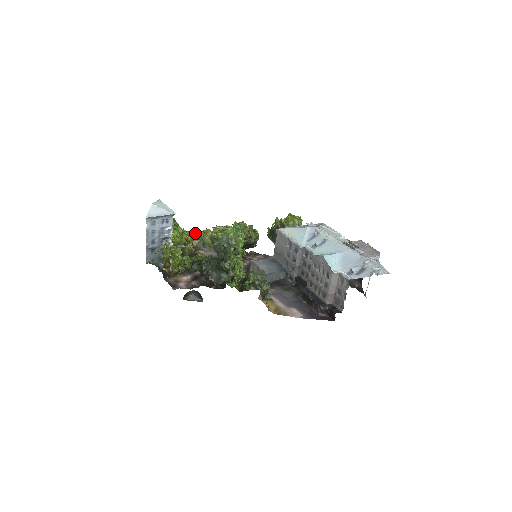
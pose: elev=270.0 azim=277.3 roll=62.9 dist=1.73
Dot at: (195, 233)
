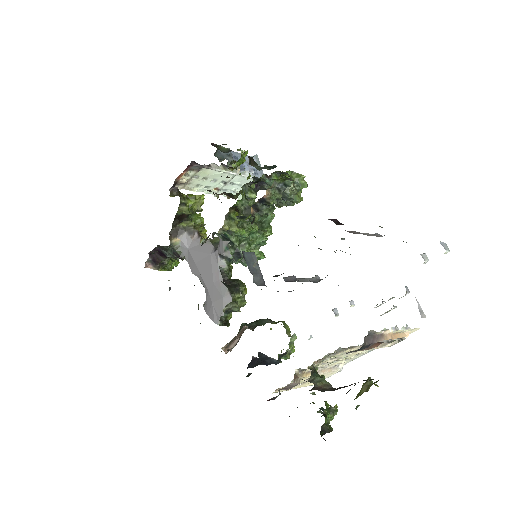
Dot at: occluded
